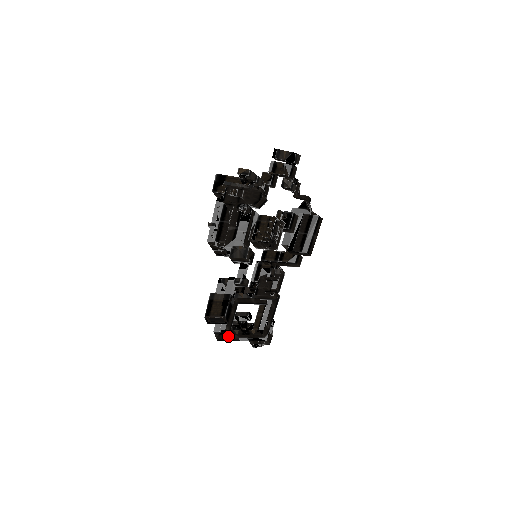
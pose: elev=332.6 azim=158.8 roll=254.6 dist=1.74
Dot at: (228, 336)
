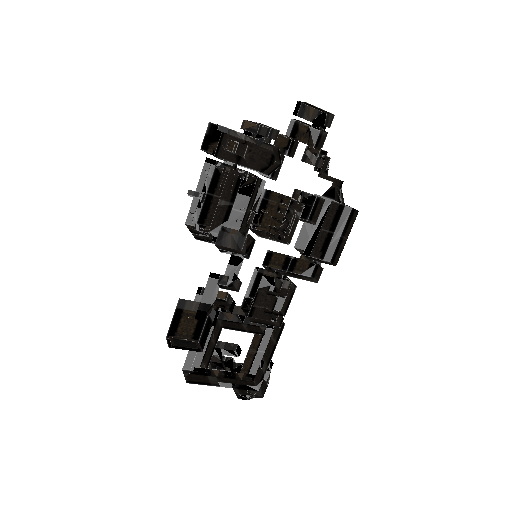
Dot at: (203, 377)
